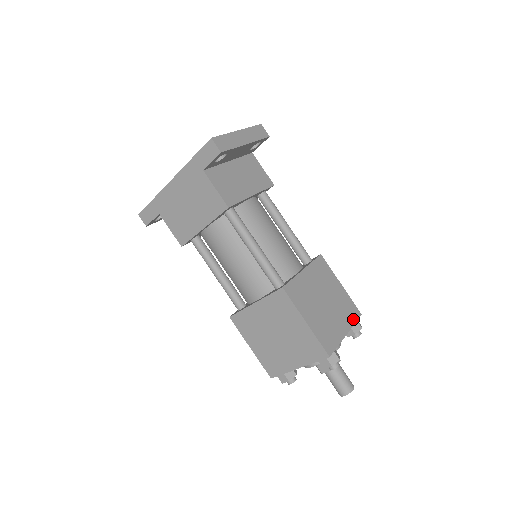
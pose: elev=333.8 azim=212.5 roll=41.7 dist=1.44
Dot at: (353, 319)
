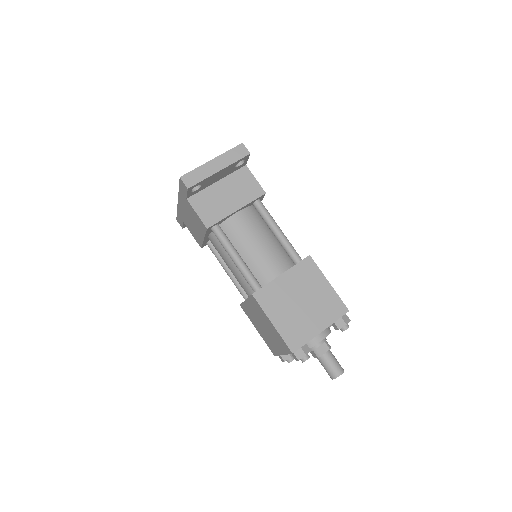
Dot at: (335, 316)
